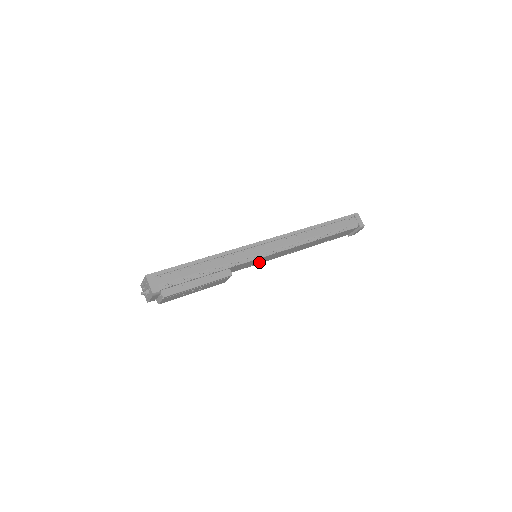
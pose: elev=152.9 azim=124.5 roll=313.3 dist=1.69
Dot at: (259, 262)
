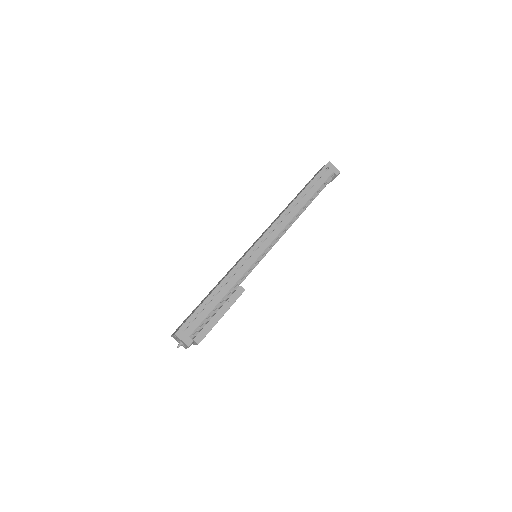
Dot at: occluded
